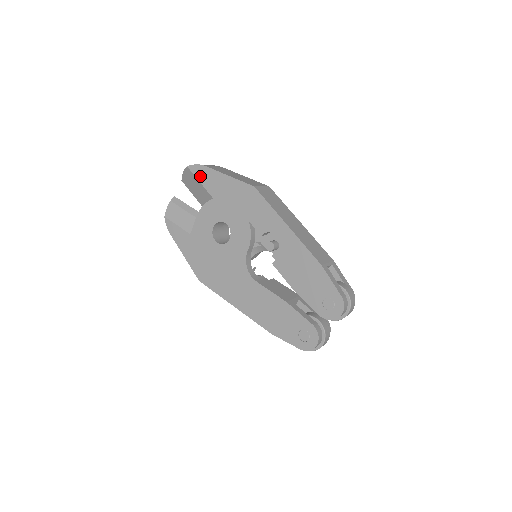
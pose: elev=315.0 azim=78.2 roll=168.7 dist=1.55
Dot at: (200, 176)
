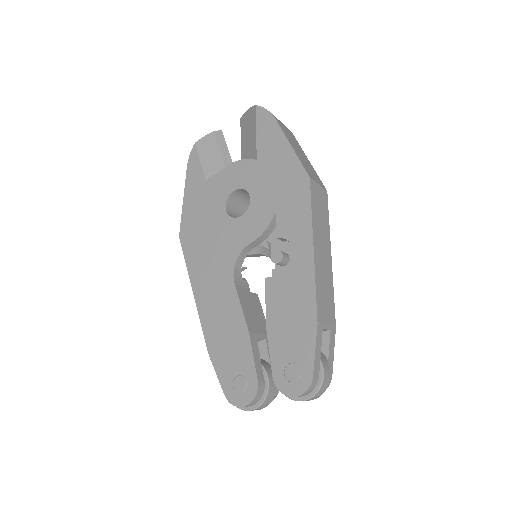
Dot at: (261, 125)
